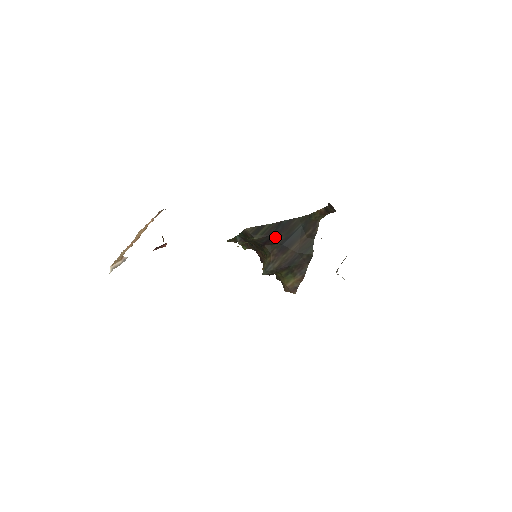
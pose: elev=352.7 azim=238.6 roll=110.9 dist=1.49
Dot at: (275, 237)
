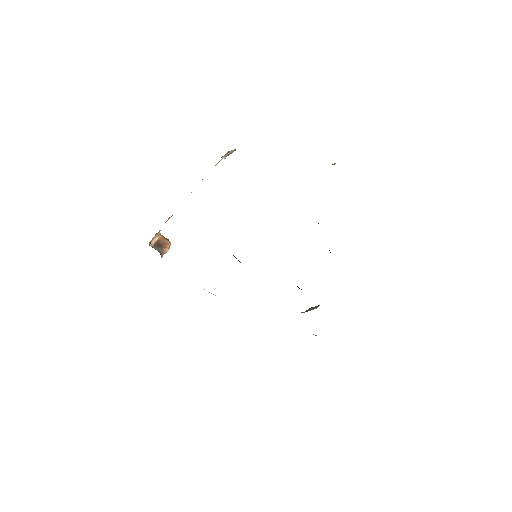
Dot at: occluded
